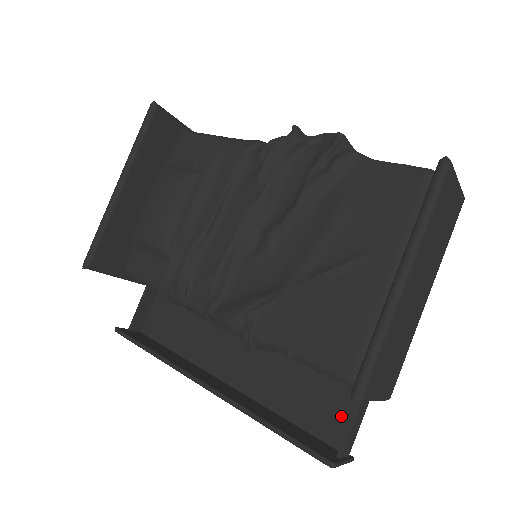
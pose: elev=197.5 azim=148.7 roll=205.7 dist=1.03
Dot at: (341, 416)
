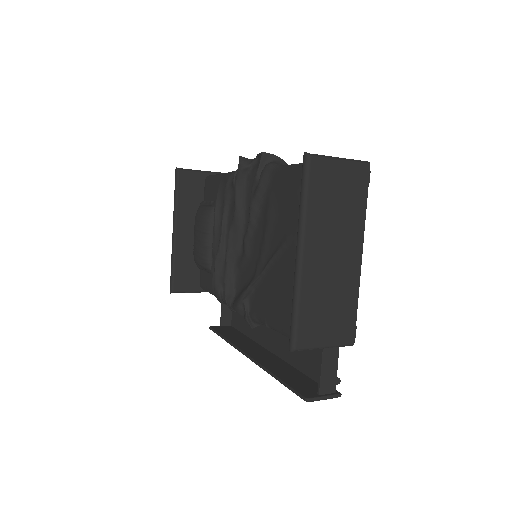
Dot at: occluded
